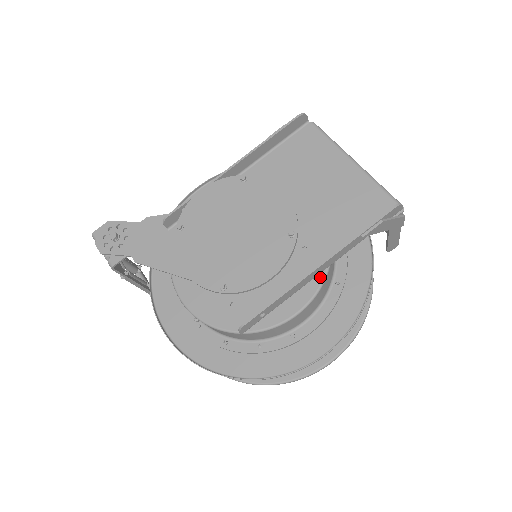
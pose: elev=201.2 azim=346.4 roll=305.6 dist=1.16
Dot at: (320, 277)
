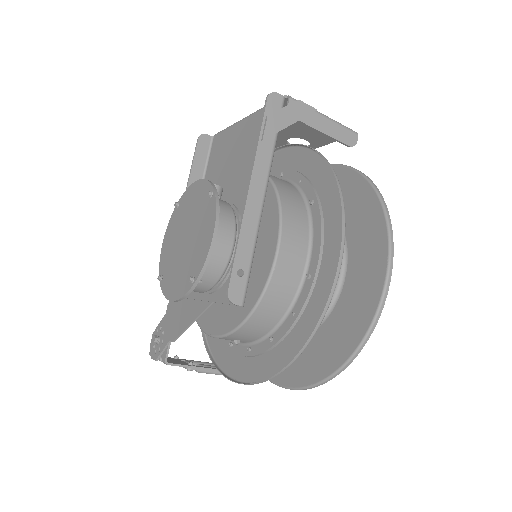
Dot at: (275, 206)
